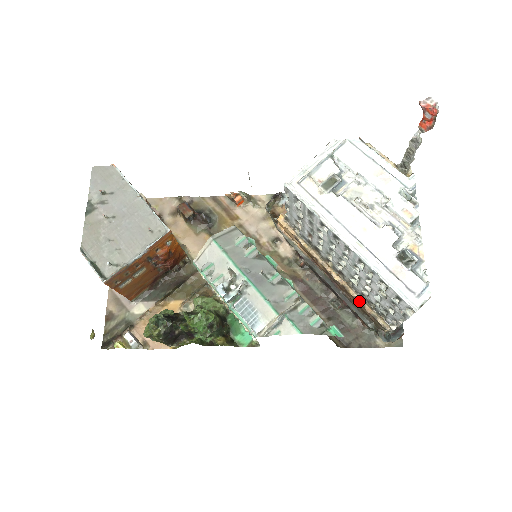
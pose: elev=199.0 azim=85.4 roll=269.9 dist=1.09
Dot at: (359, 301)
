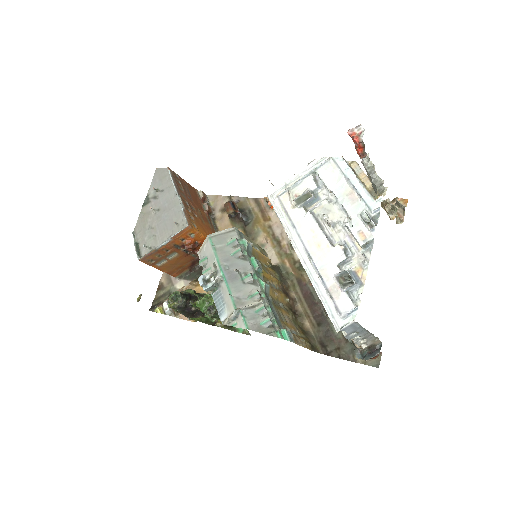
Dot at: occluded
